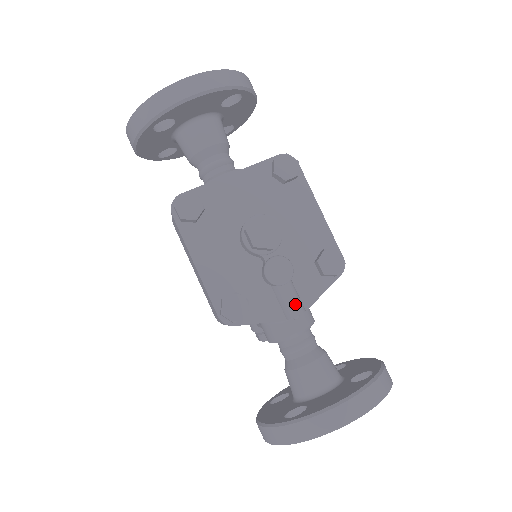
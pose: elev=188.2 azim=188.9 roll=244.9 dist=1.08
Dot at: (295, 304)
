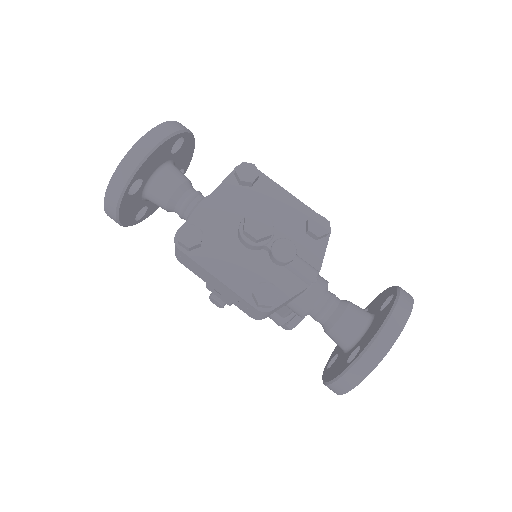
Dot at: (309, 270)
